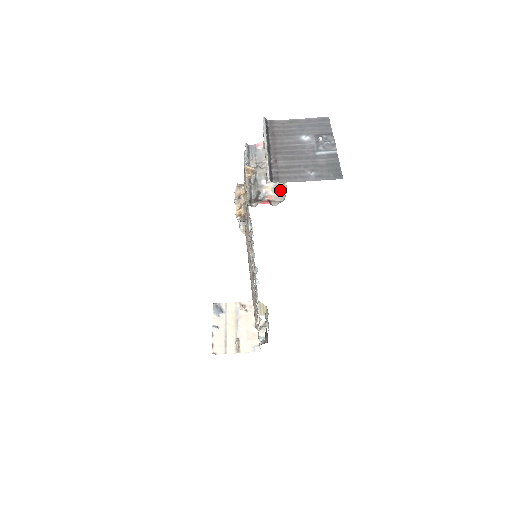
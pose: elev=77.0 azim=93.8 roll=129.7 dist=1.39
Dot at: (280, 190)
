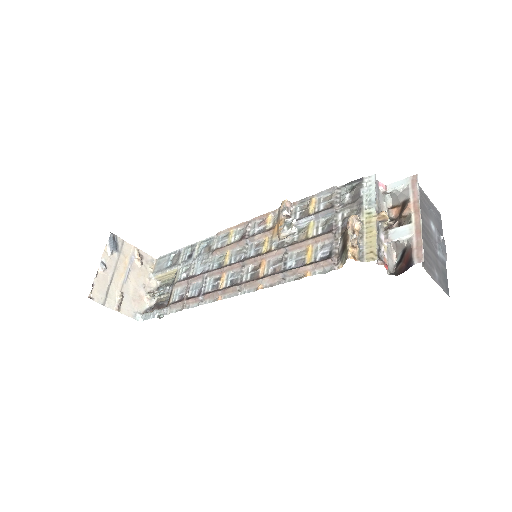
Dot at: (391, 257)
